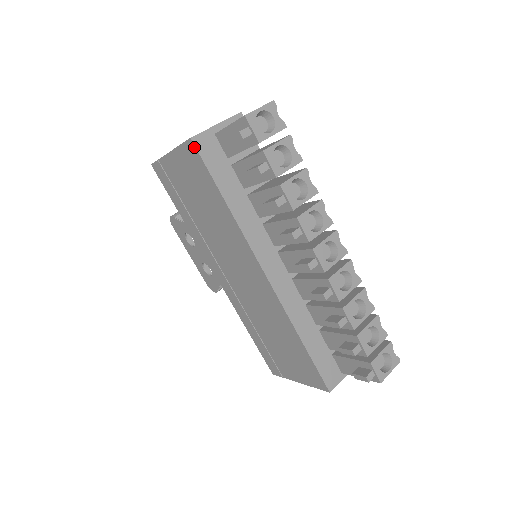
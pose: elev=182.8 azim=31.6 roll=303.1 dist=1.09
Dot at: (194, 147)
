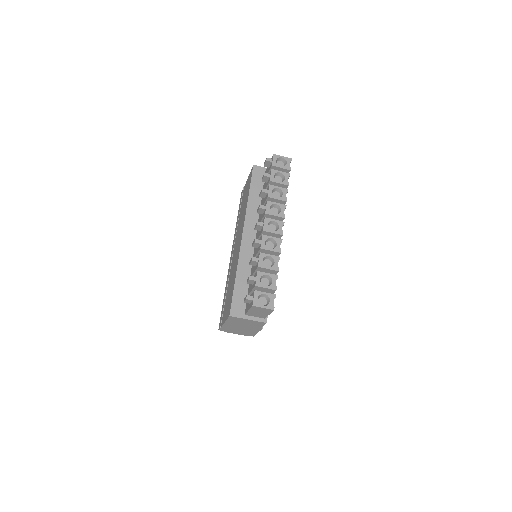
Dot at: (253, 169)
